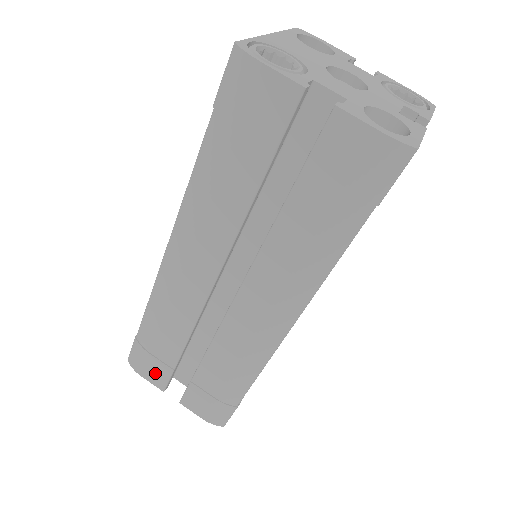
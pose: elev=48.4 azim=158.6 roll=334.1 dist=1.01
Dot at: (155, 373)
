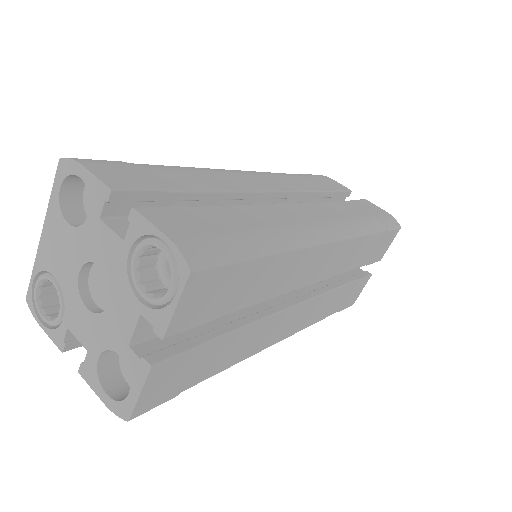
Dot at: occluded
